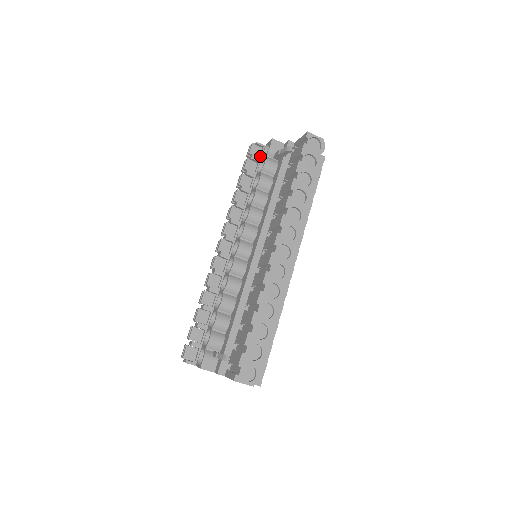
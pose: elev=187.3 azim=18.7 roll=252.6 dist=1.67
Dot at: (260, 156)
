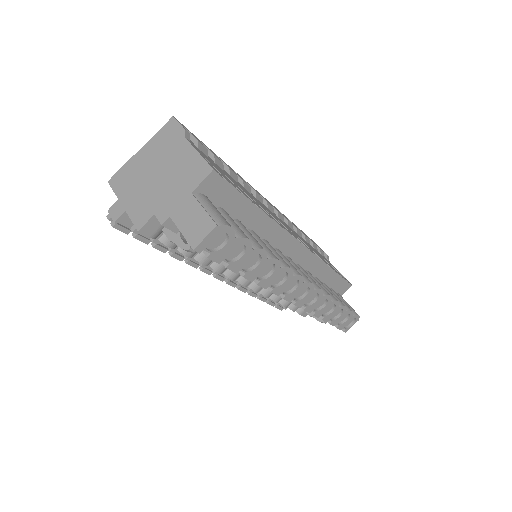
Dot at: occluded
